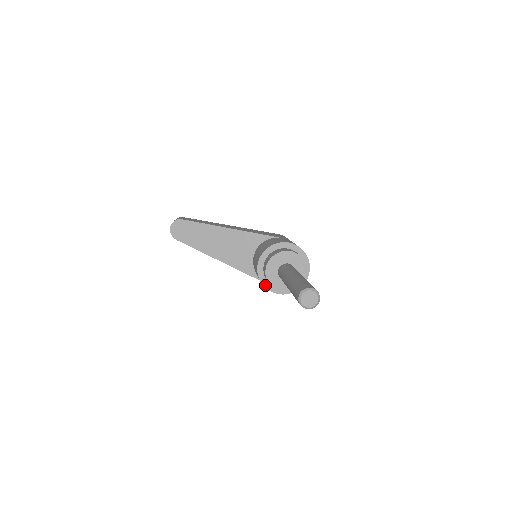
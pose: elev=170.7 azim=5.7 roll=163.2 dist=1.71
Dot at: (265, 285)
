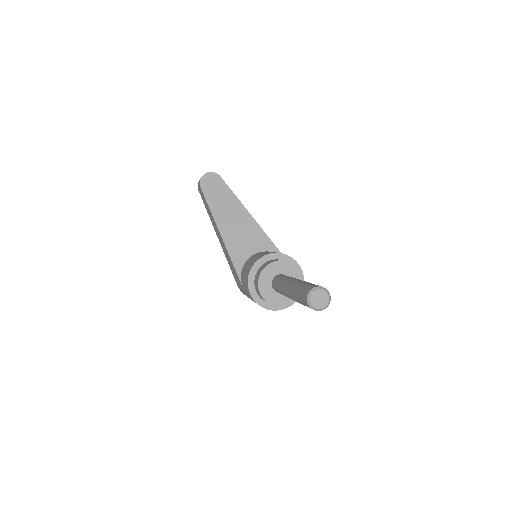
Dot at: (250, 280)
